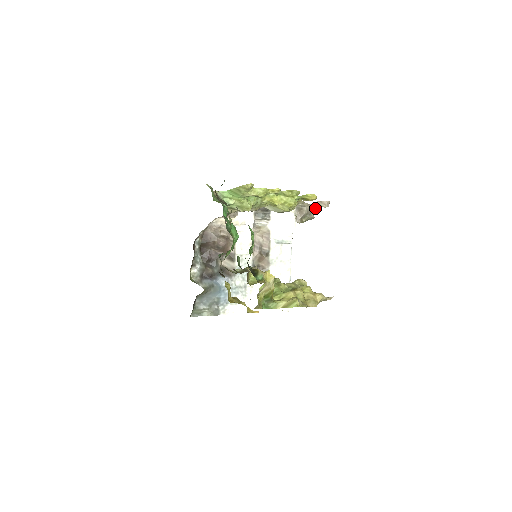
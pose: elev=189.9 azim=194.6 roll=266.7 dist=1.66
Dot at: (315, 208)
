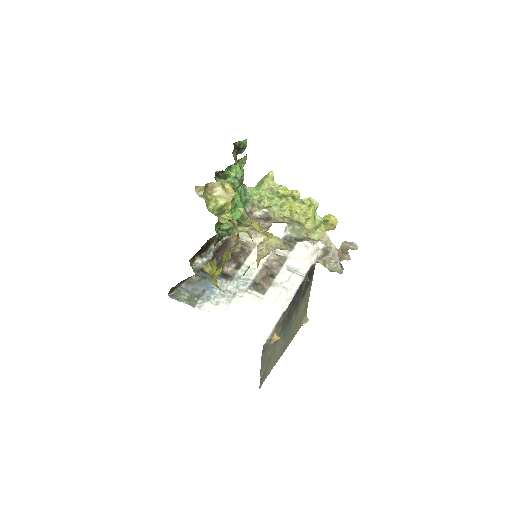
Dot at: (343, 256)
